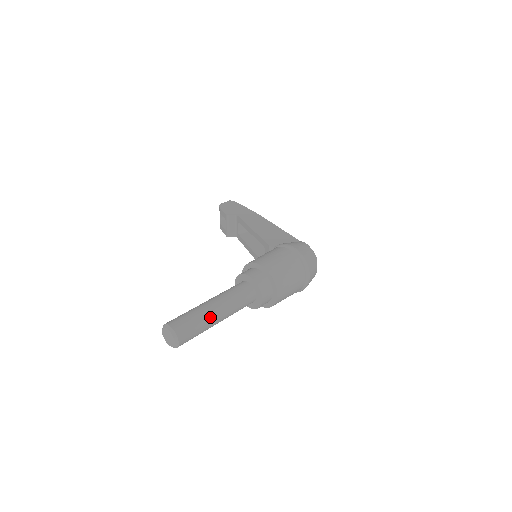
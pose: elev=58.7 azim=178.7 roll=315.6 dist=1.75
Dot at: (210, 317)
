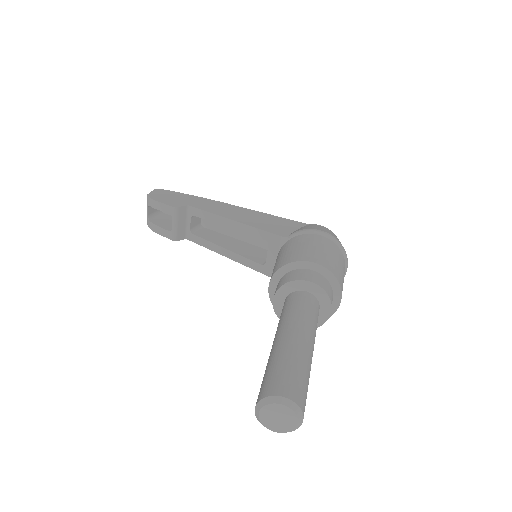
Dot at: (309, 359)
